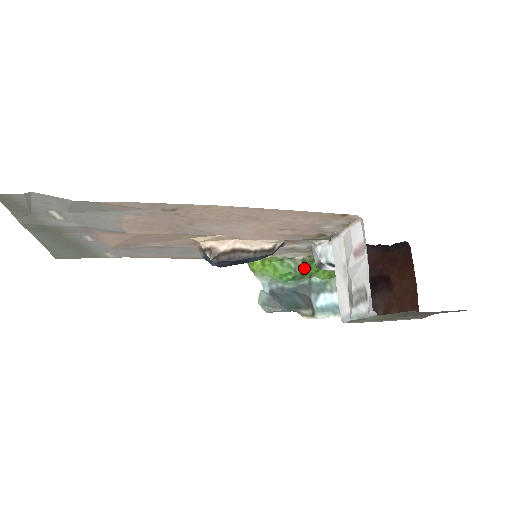
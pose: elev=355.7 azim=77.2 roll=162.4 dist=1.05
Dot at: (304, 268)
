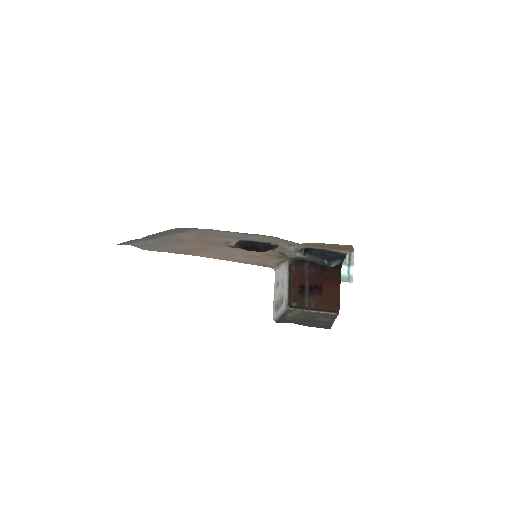
Dot at: occluded
